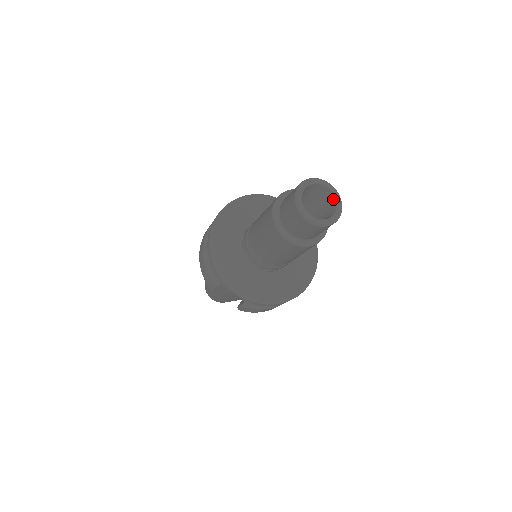
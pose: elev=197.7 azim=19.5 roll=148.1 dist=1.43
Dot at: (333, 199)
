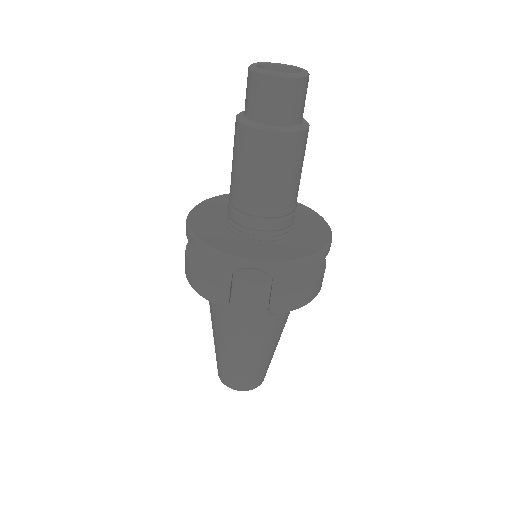
Dot at: (292, 71)
